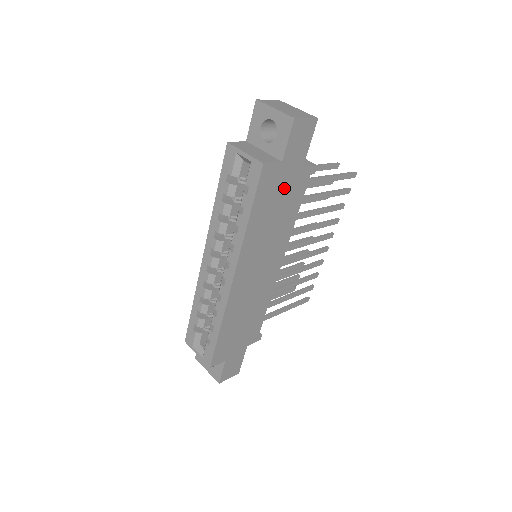
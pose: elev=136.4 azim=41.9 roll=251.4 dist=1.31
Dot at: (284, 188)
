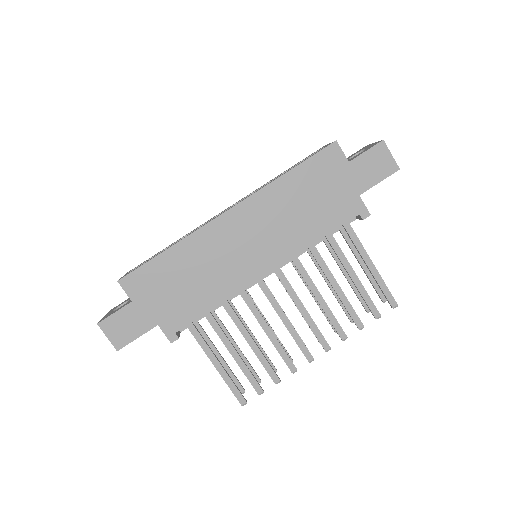
Dot at: (332, 190)
